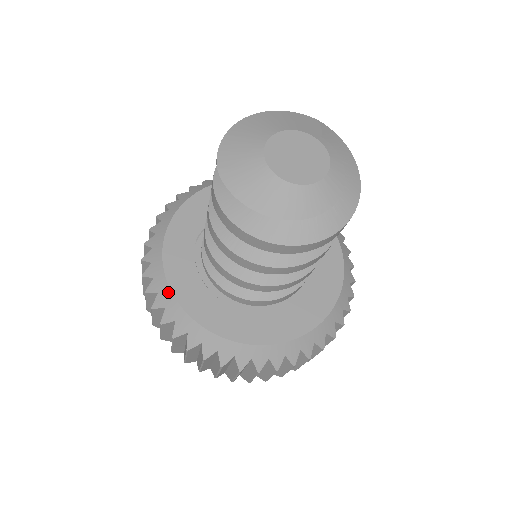
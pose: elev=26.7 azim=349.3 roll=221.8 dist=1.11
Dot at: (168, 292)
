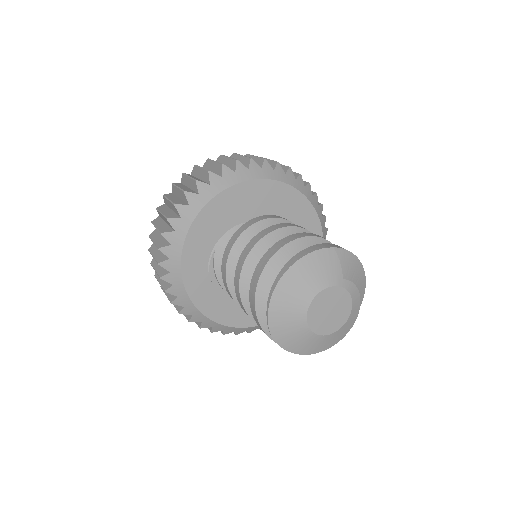
Dot at: (202, 316)
